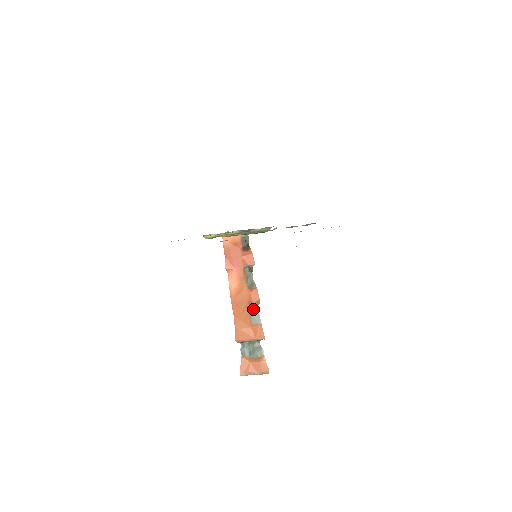
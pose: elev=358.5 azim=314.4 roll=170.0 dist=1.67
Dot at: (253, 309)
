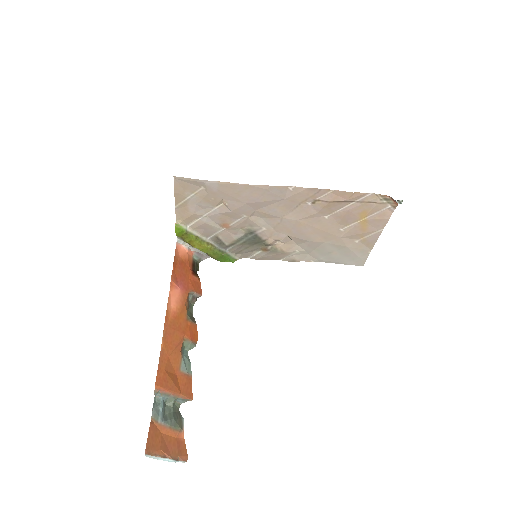
Dot at: (184, 351)
